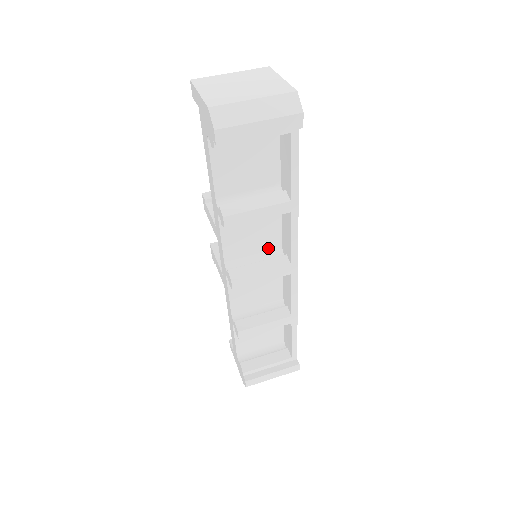
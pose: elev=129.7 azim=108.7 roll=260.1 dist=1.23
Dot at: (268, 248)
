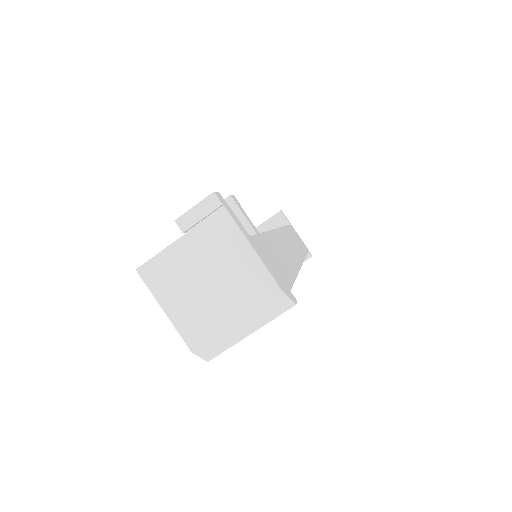
Dot at: occluded
